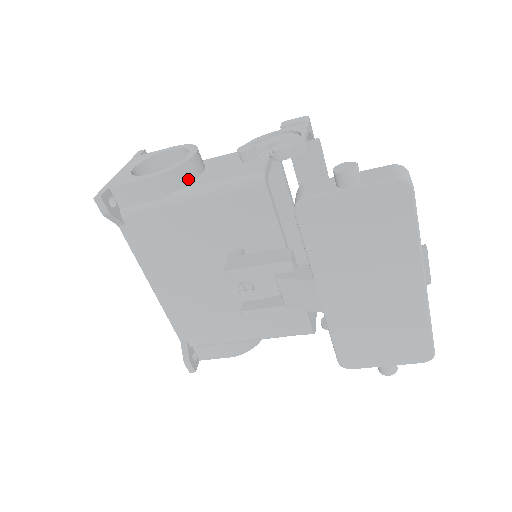
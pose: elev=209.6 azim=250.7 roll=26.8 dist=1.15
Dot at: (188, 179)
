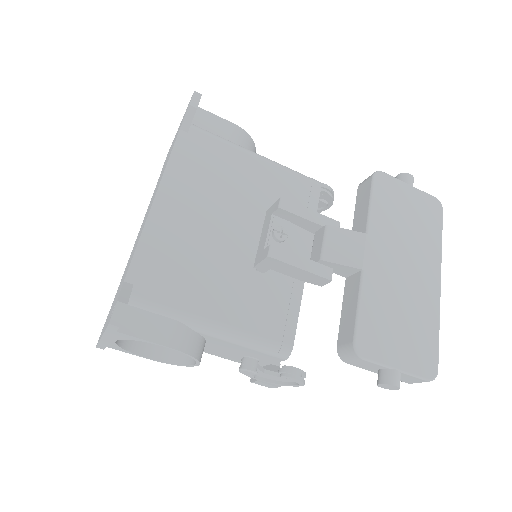
Dot at: occluded
